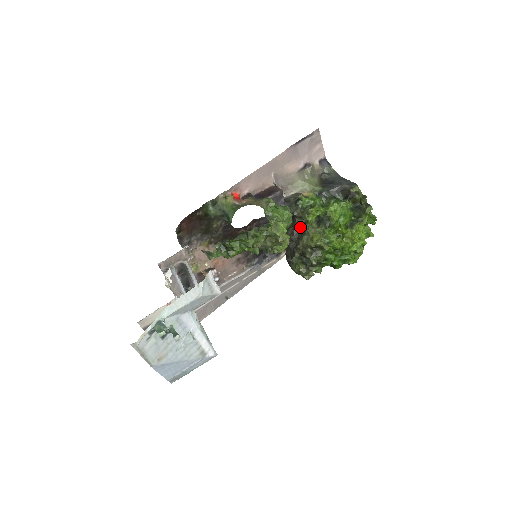
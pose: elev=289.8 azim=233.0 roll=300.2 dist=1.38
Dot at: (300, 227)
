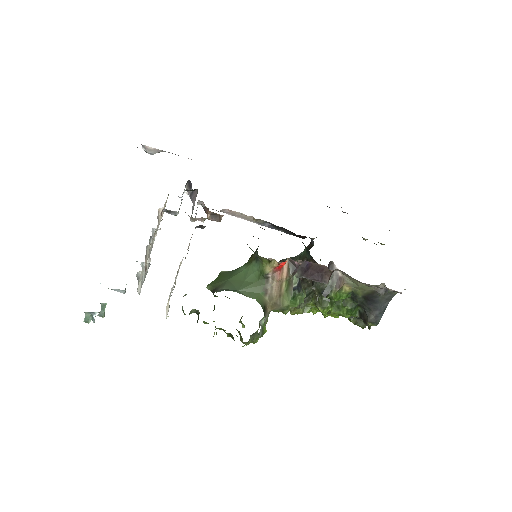
Dot at: (308, 286)
